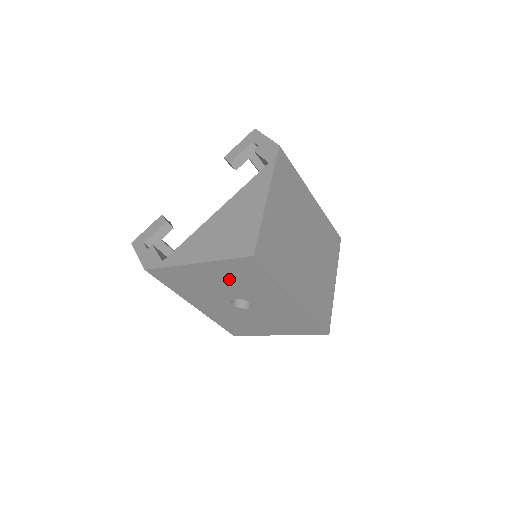
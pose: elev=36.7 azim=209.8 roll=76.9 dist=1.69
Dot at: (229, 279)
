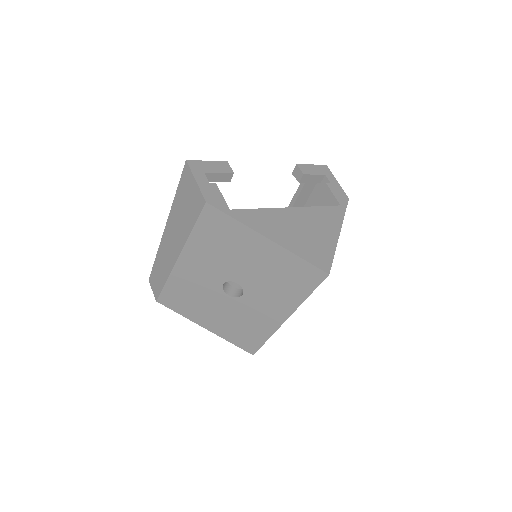
Dot at: (269, 269)
